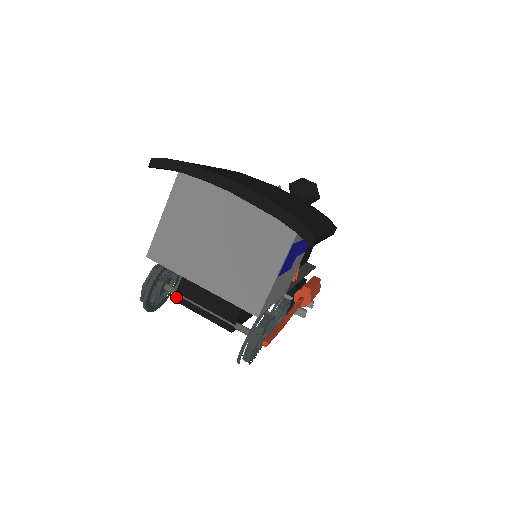
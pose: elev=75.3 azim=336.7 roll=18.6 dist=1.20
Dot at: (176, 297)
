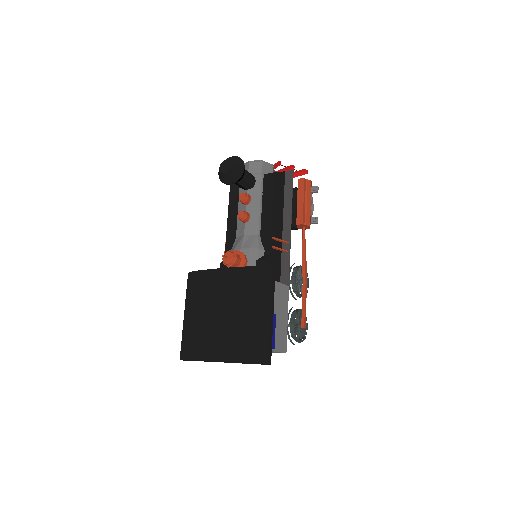
Dot at: occluded
